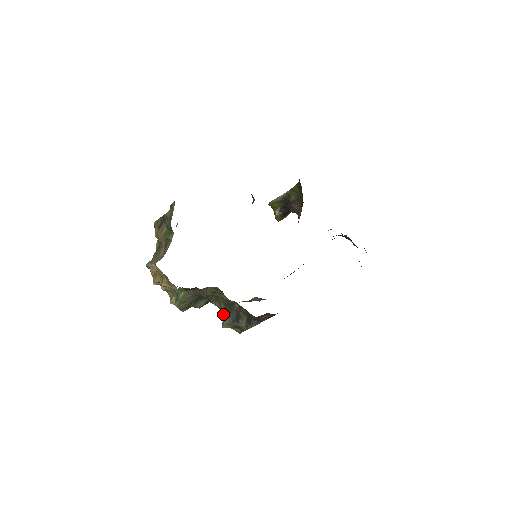
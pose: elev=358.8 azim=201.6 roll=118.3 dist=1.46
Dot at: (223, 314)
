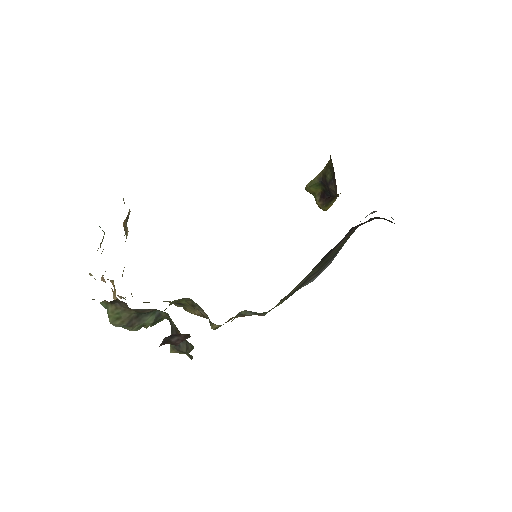
Dot at: occluded
